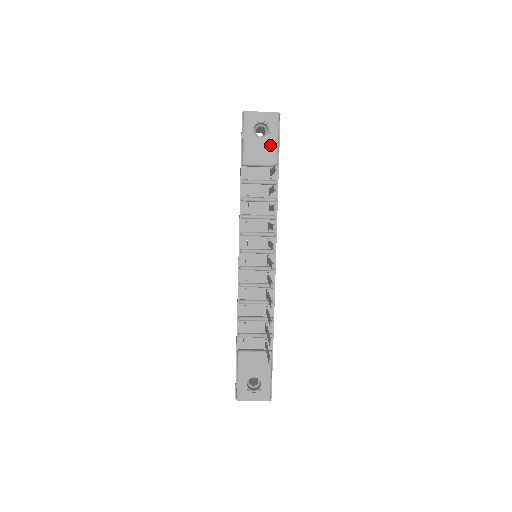
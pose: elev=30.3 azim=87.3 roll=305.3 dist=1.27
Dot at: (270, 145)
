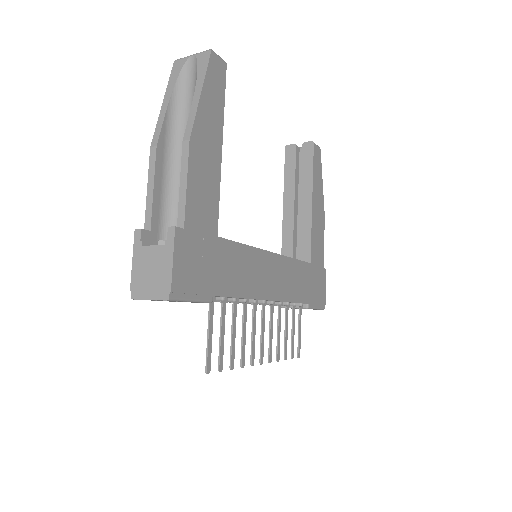
Dot at: occluded
